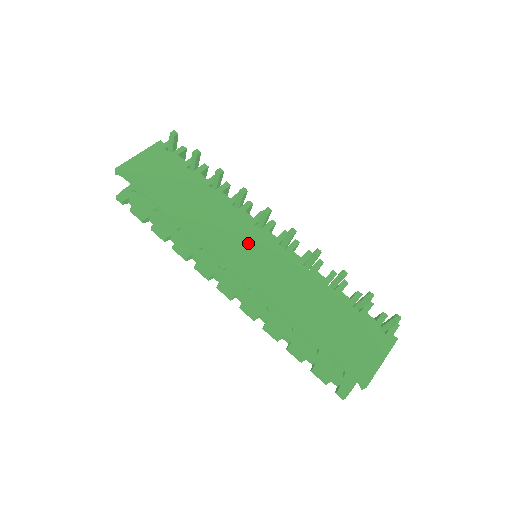
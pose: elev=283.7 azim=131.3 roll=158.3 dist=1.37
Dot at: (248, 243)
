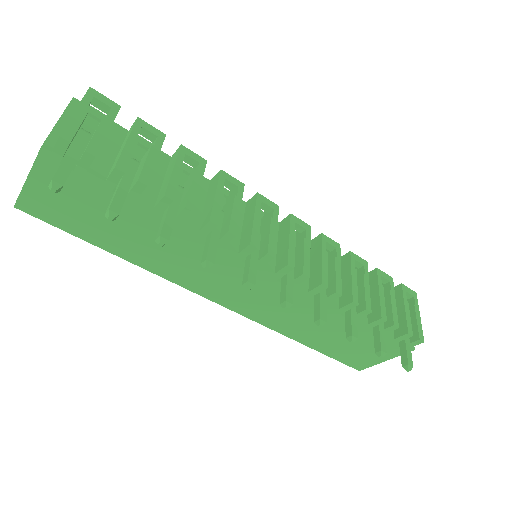
Dot at: (234, 281)
